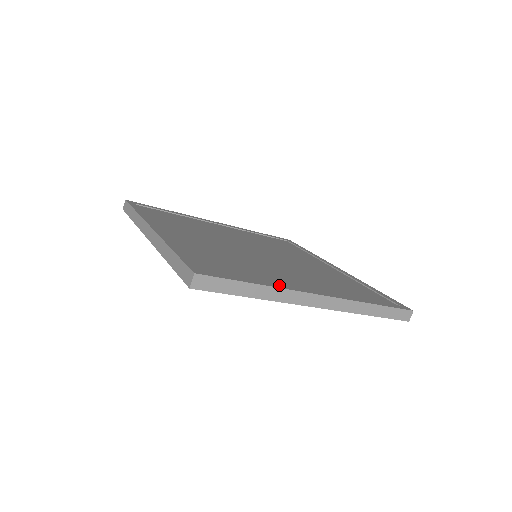
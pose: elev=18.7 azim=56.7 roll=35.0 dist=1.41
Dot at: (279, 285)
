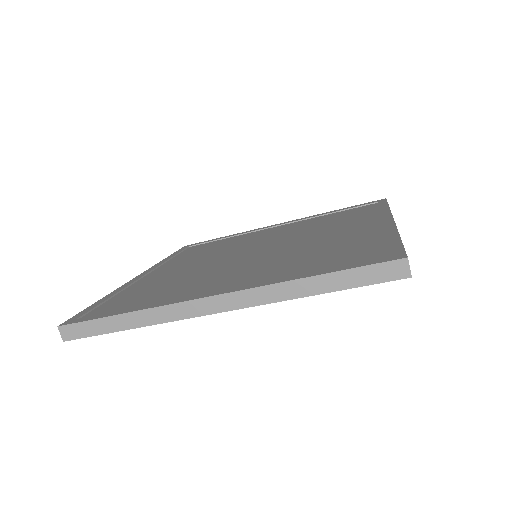
Dot at: (158, 303)
